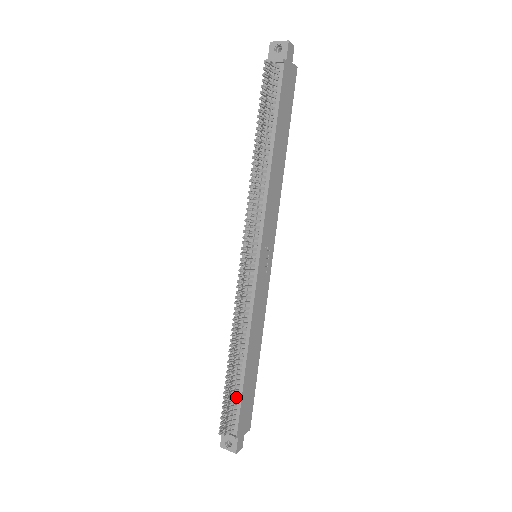
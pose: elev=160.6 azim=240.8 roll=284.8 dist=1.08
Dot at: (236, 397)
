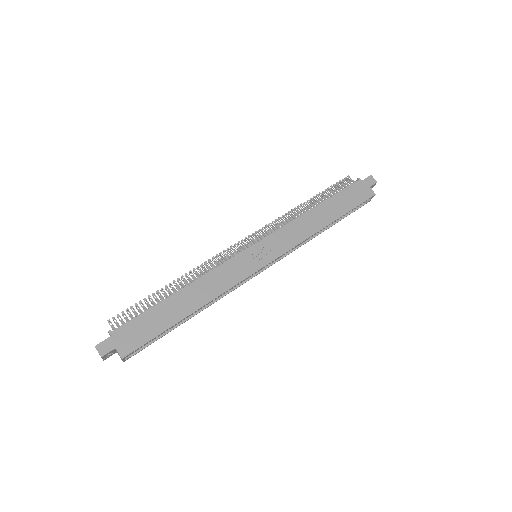
Dot at: (145, 310)
